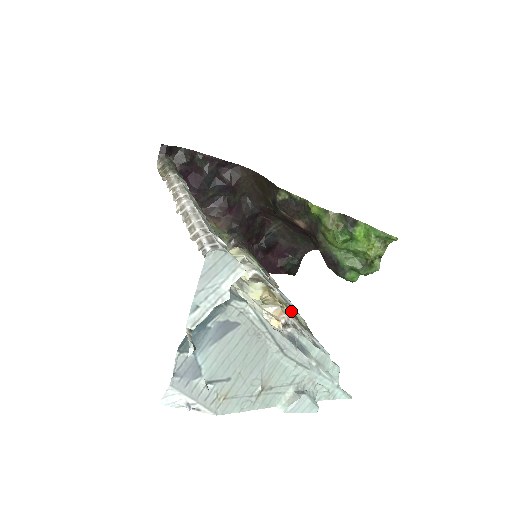
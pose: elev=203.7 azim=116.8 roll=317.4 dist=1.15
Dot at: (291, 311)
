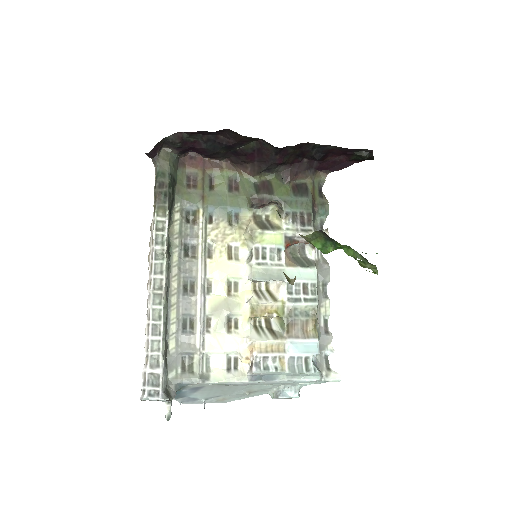
Dot at: (287, 312)
